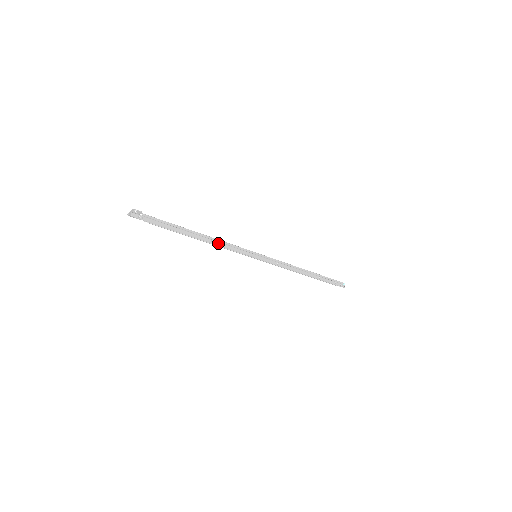
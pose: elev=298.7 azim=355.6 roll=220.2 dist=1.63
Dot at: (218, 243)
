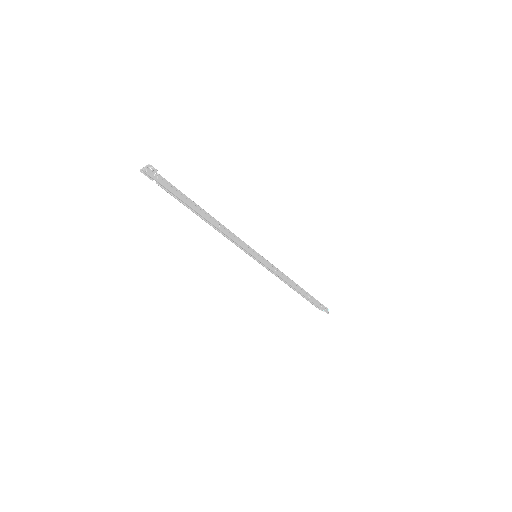
Dot at: (225, 230)
